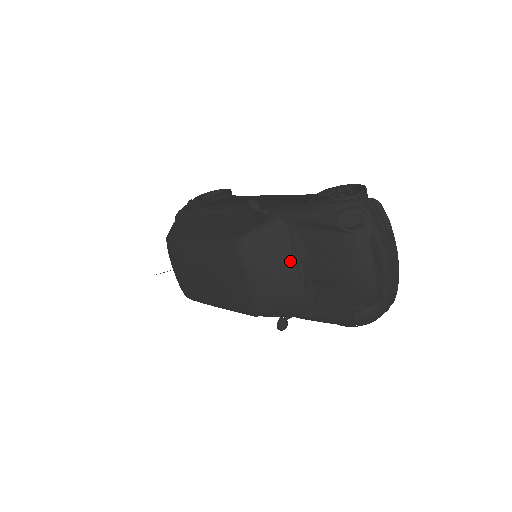
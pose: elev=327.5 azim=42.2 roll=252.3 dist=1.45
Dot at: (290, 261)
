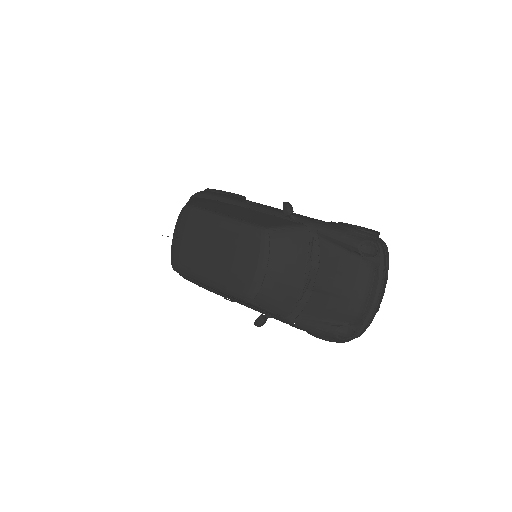
Dot at: (302, 264)
